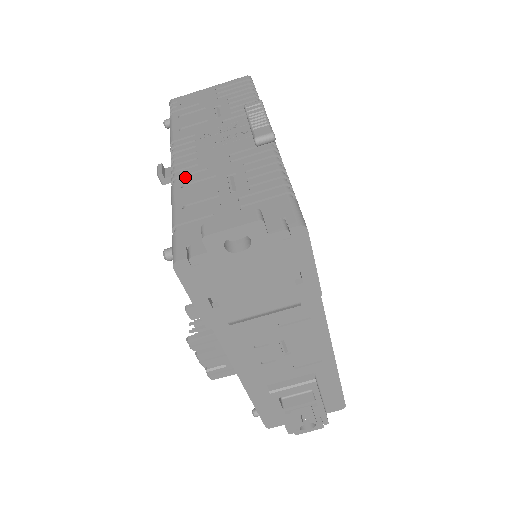
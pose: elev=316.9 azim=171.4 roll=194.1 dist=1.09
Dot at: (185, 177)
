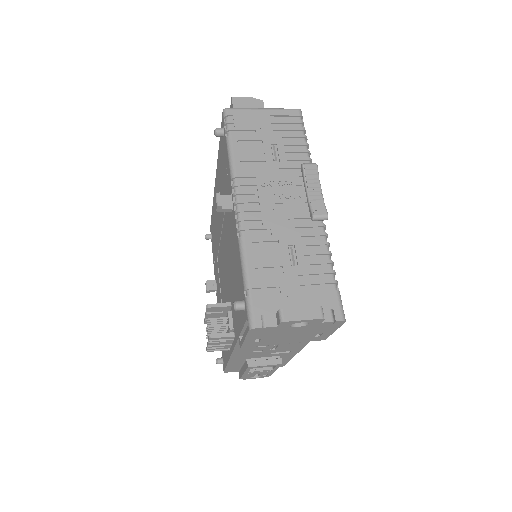
Dot at: (251, 231)
